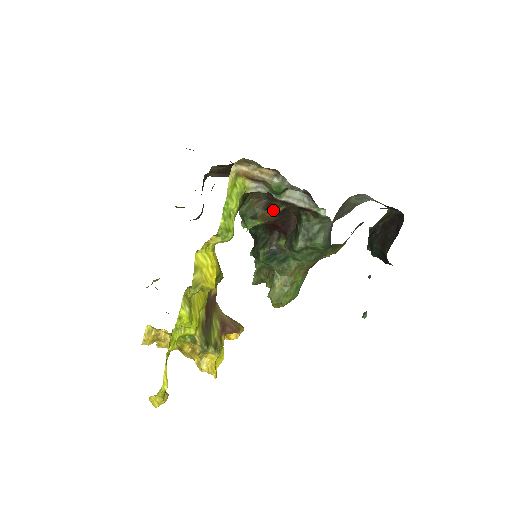
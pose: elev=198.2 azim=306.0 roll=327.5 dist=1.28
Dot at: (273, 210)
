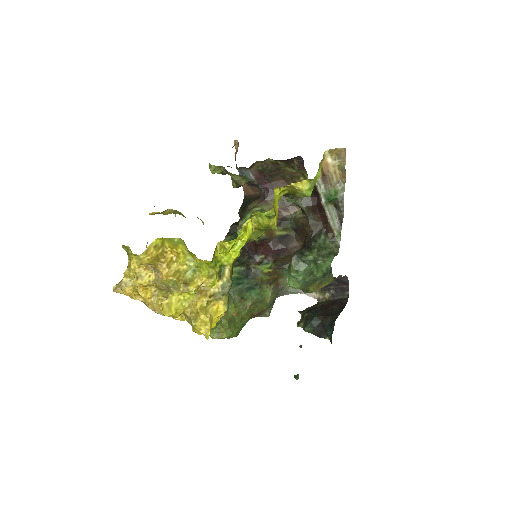
Dot at: (280, 230)
